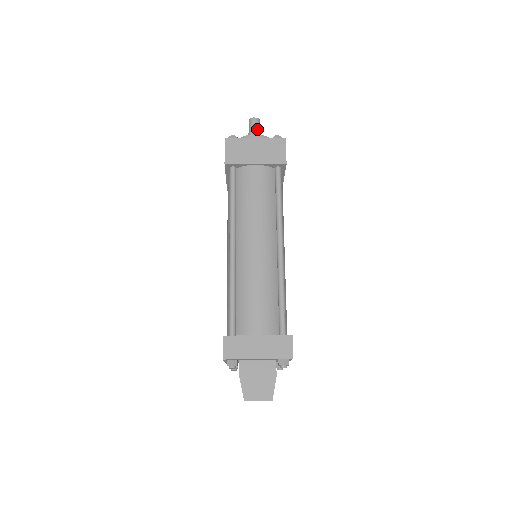
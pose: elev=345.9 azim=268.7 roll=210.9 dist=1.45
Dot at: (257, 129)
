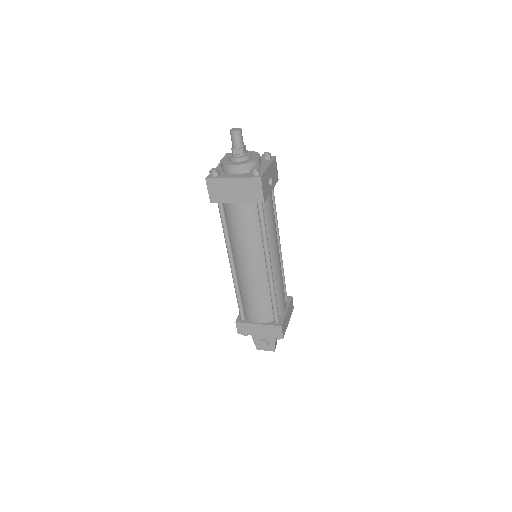
Dot at: (238, 144)
